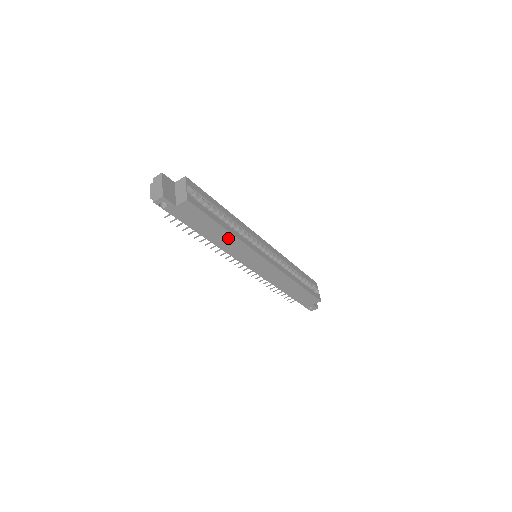
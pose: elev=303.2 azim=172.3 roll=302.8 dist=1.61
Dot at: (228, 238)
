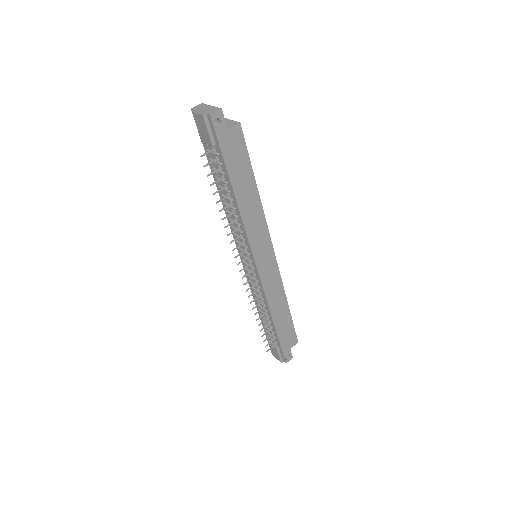
Dot at: (254, 202)
